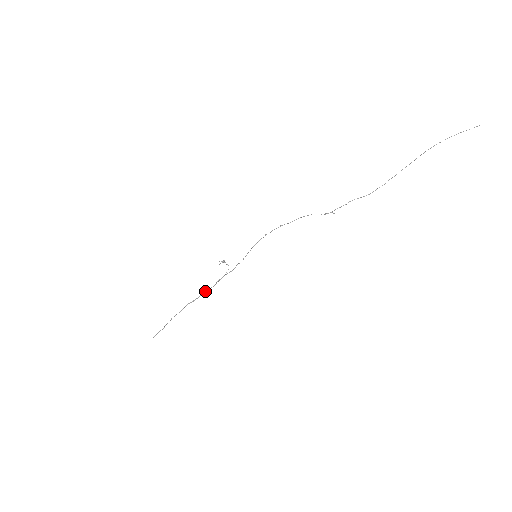
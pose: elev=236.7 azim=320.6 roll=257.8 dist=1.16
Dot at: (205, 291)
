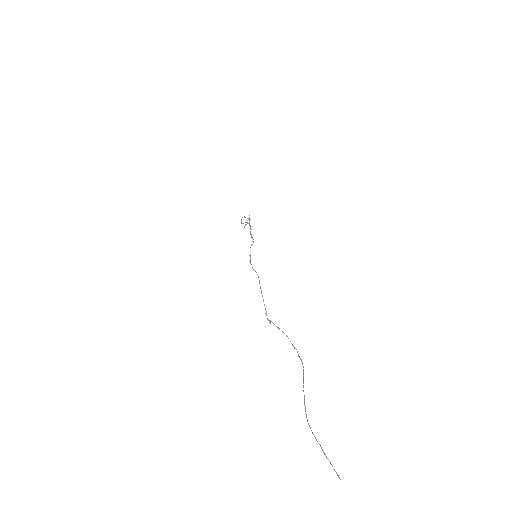
Dot at: occluded
